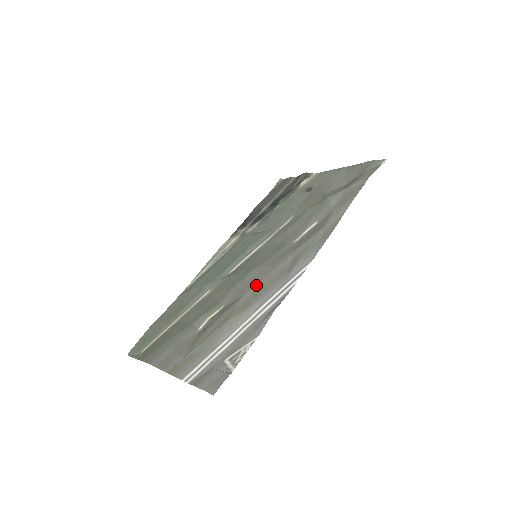
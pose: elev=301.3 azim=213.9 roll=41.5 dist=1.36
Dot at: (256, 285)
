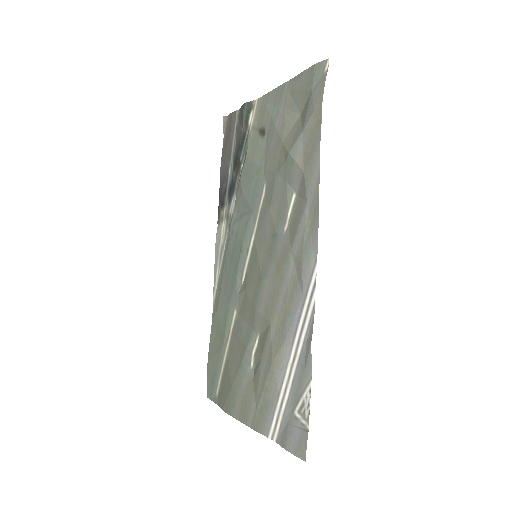
Dot at: (276, 307)
